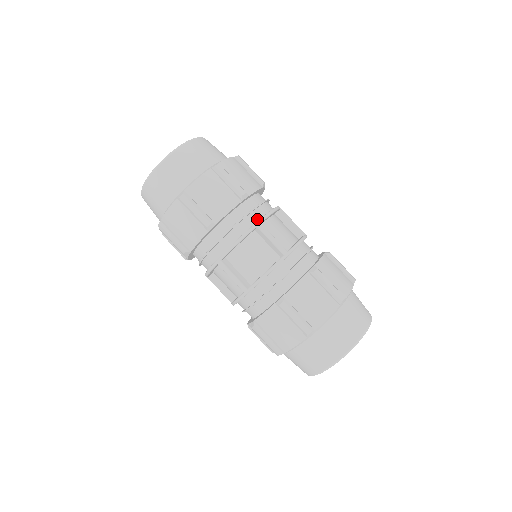
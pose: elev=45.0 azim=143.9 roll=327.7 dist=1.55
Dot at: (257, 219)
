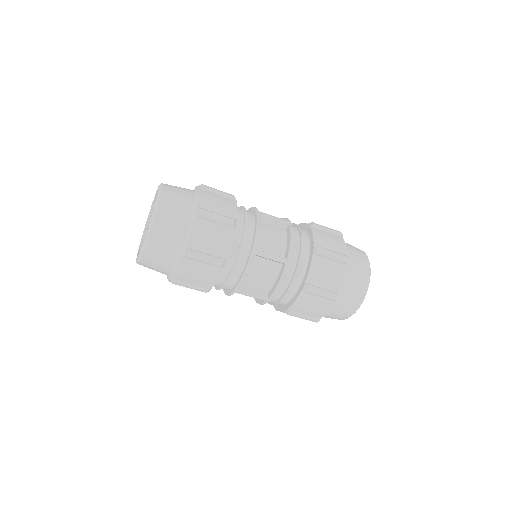
Dot at: (252, 213)
